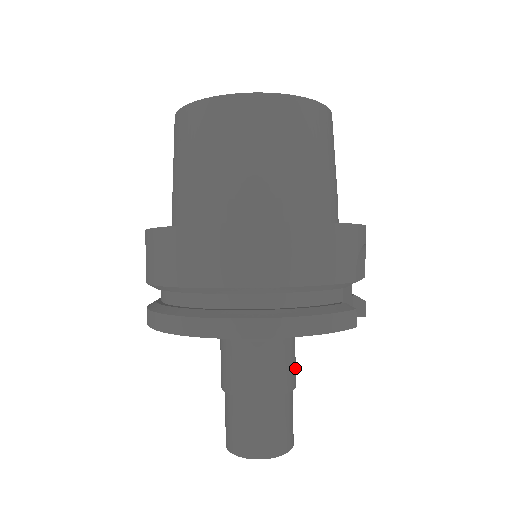
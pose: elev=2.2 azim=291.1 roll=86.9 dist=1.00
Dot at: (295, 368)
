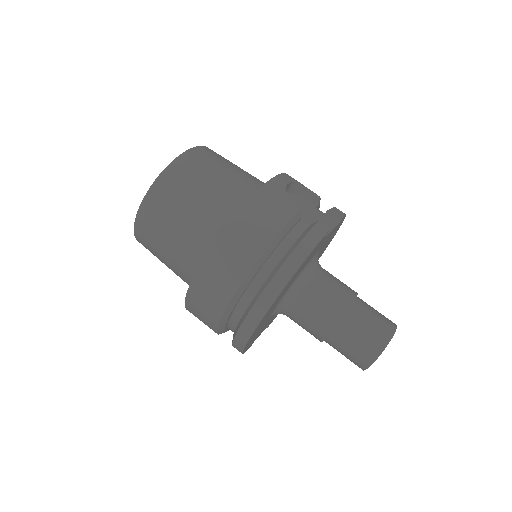
Dot at: (344, 286)
